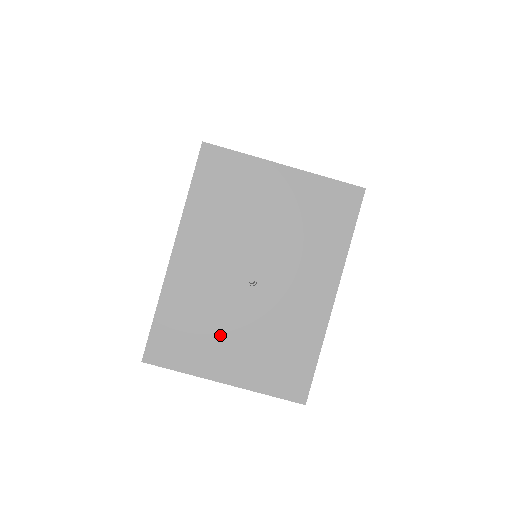
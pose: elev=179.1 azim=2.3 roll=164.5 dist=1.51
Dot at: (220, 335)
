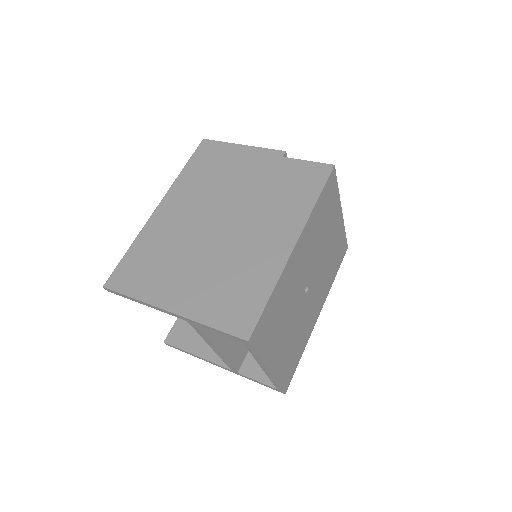
Dot at: (283, 328)
